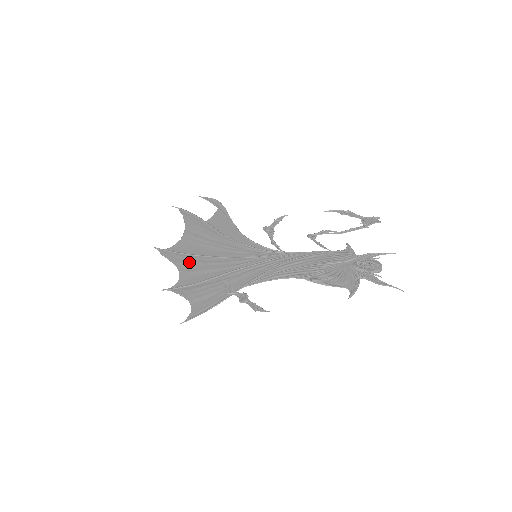
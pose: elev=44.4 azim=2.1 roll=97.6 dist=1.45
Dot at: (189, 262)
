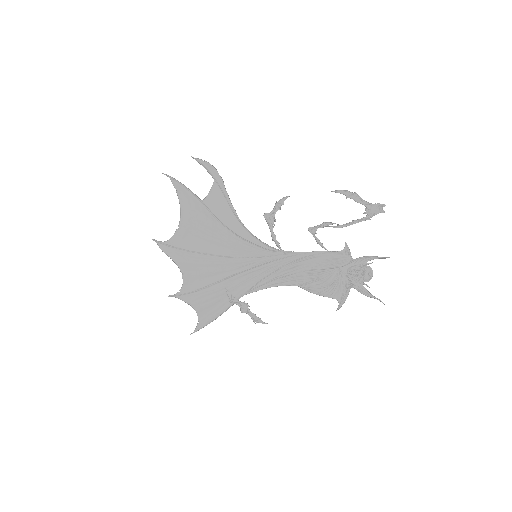
Dot at: (190, 262)
